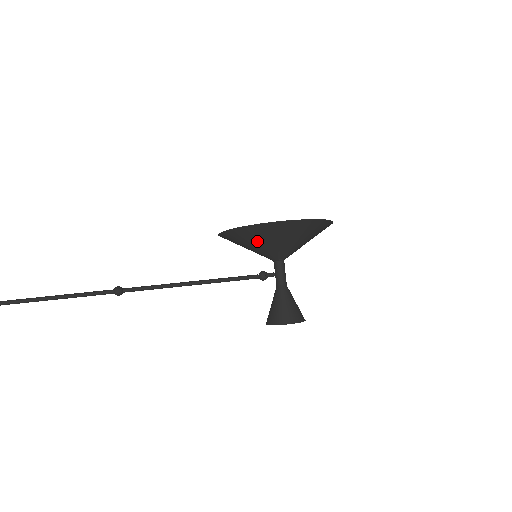
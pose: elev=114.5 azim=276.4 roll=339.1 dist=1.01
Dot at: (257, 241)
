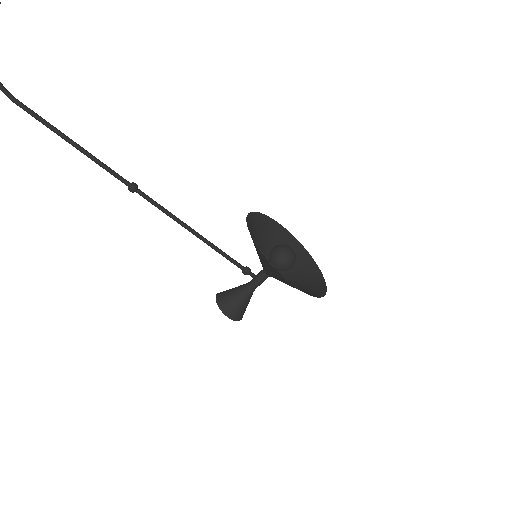
Dot at: (266, 265)
